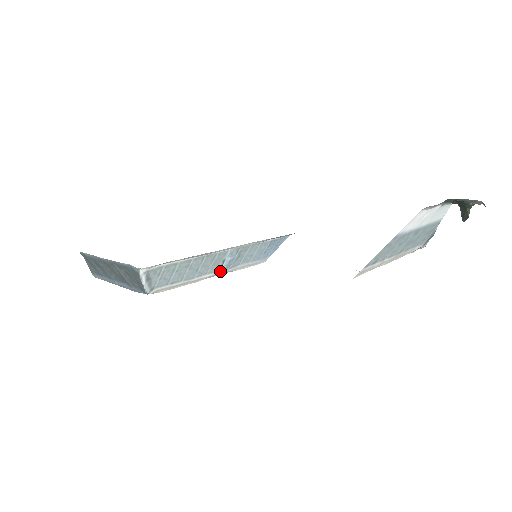
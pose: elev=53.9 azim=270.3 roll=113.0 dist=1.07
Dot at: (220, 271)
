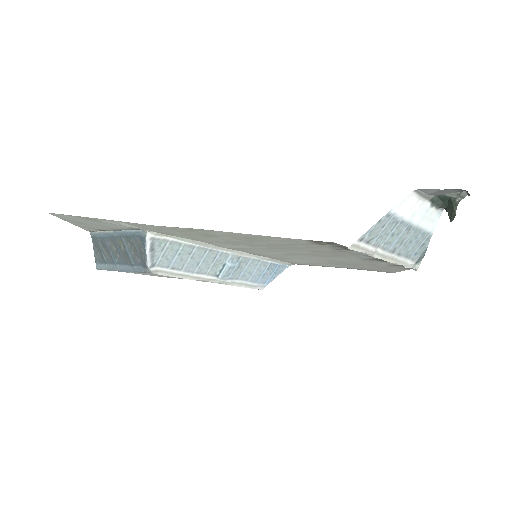
Dot at: (219, 277)
